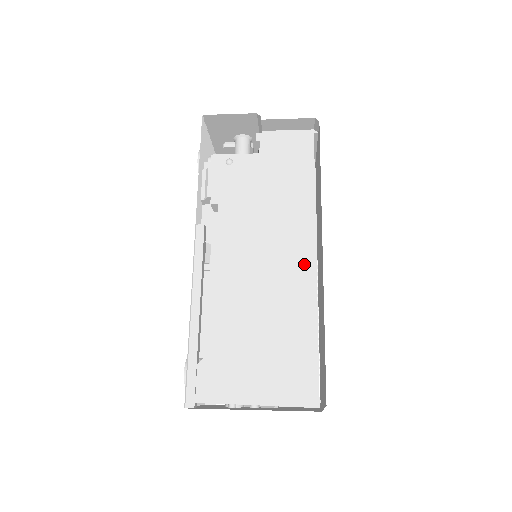
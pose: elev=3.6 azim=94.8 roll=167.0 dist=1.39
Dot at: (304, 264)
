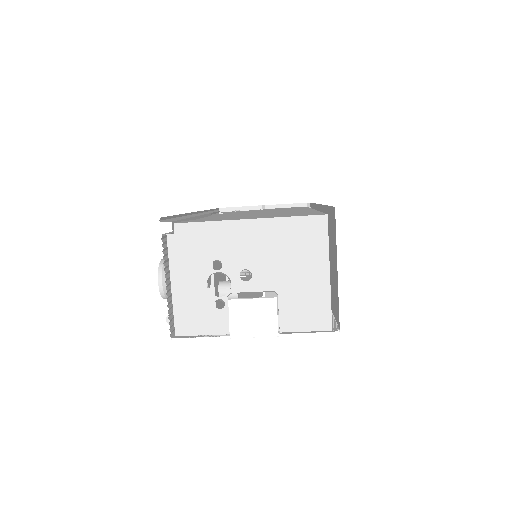
Dot at: occluded
